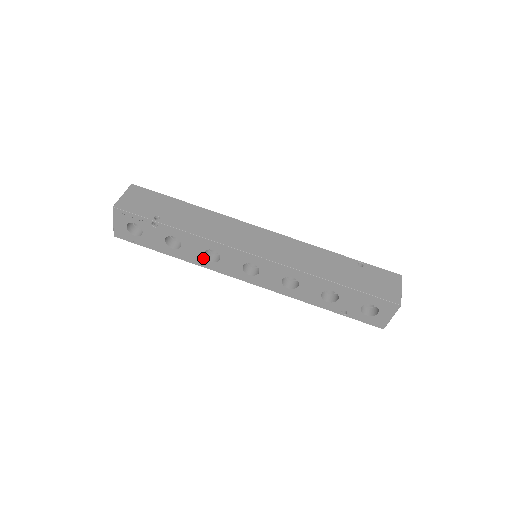
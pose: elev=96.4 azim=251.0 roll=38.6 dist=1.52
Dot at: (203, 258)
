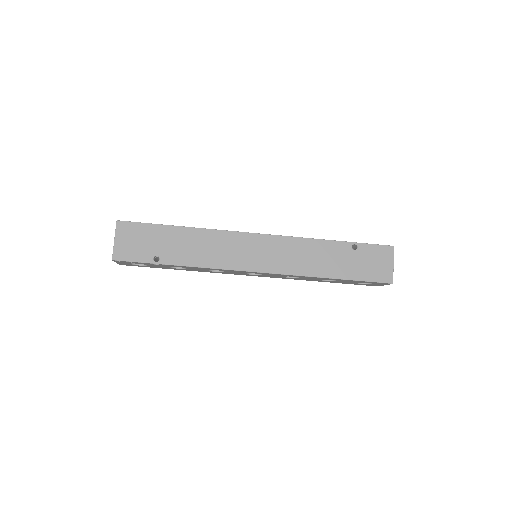
Dot at: (209, 271)
